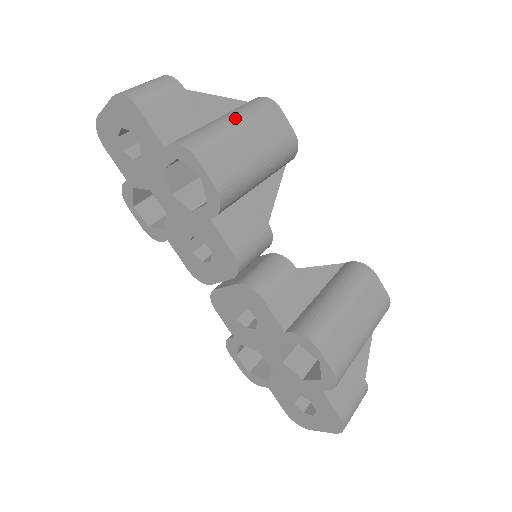
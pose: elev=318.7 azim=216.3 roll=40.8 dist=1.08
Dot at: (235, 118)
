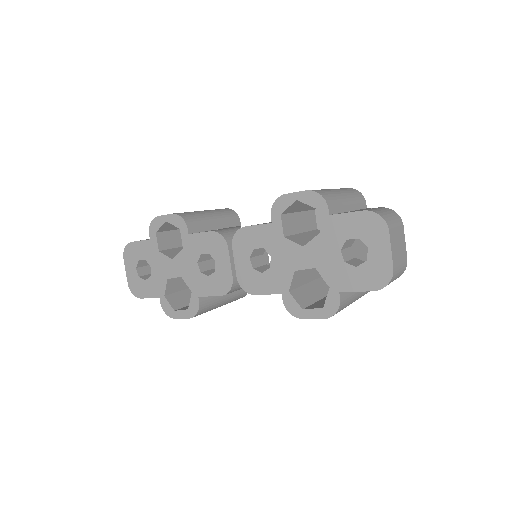
Dot at: occluded
